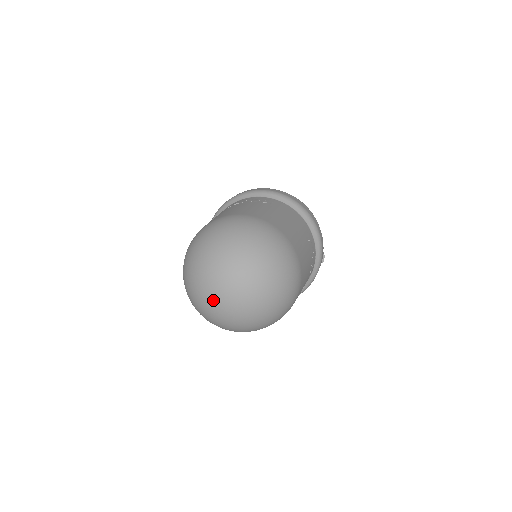
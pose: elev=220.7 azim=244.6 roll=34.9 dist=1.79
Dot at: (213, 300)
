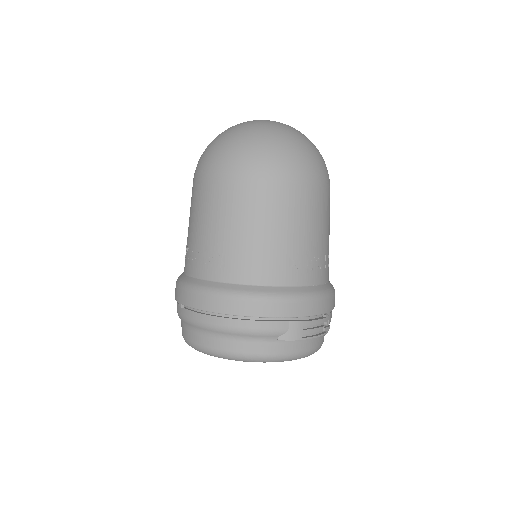
Dot at: occluded
